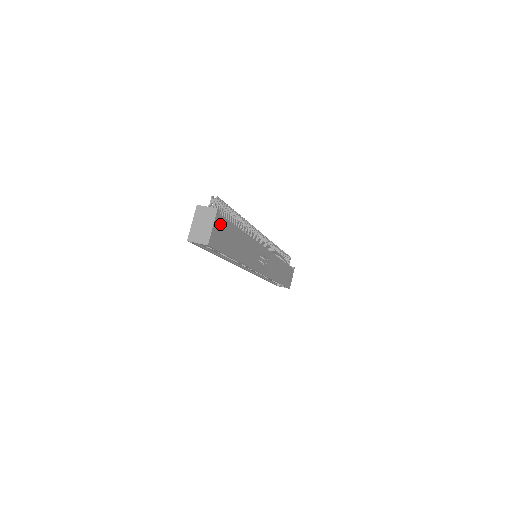
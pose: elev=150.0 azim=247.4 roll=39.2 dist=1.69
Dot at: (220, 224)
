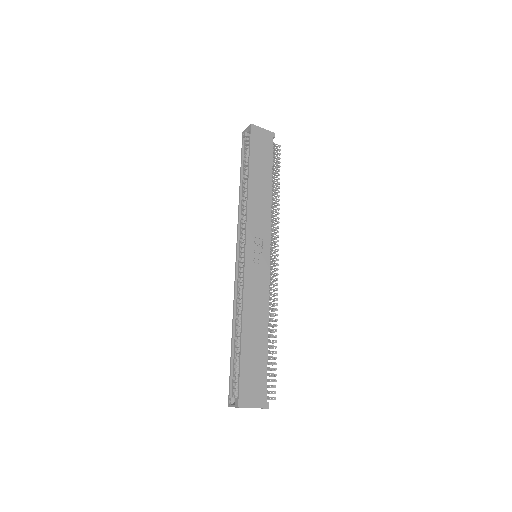
Dot at: (267, 140)
